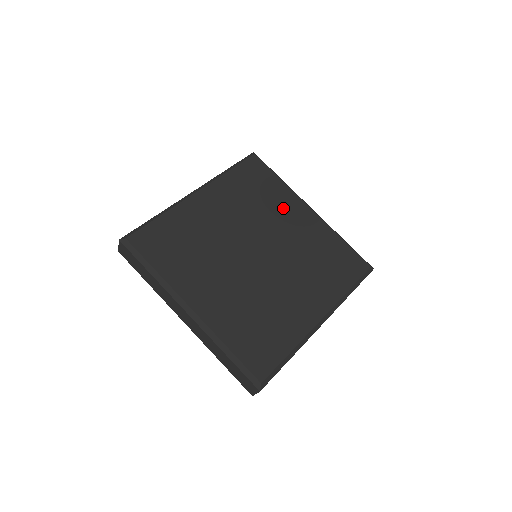
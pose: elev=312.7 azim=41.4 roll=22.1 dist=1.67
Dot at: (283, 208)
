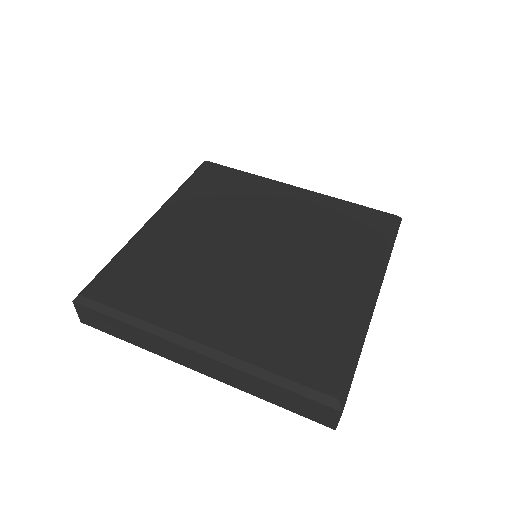
Dot at: (263, 197)
